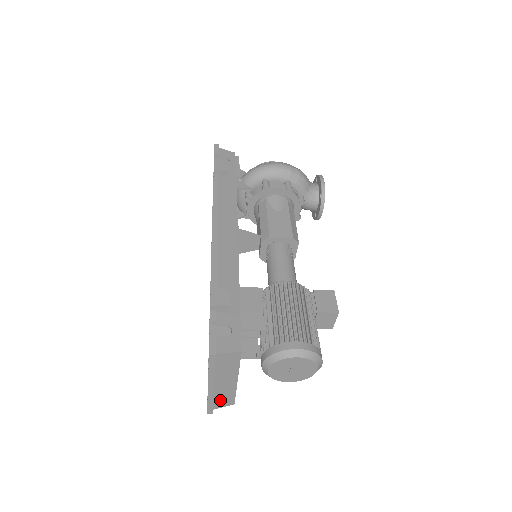
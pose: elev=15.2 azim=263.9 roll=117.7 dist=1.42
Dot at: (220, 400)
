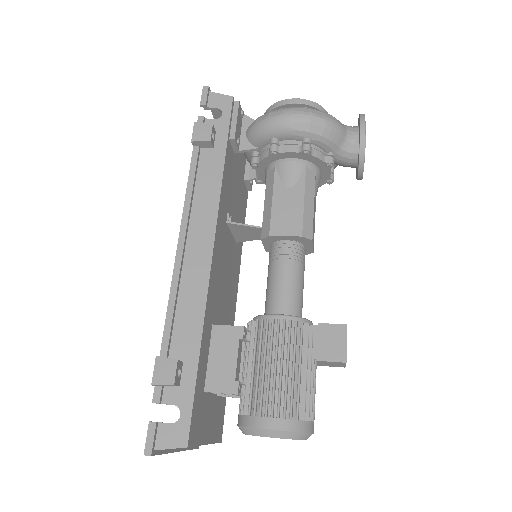
Dot at: occluded
